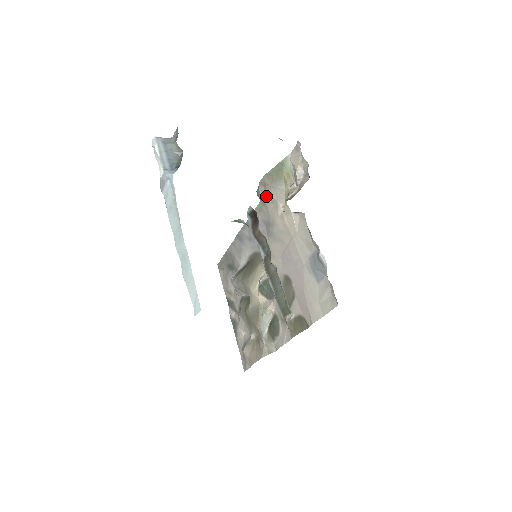
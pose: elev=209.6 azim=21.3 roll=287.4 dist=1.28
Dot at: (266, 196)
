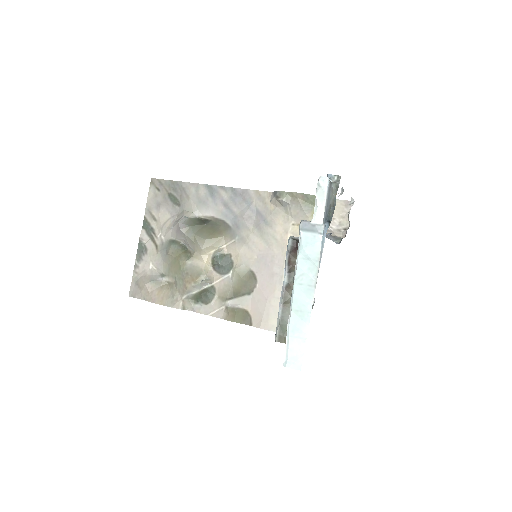
Dot at: (286, 204)
